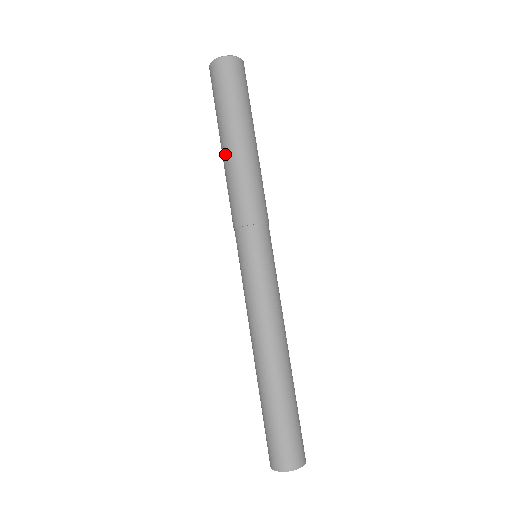
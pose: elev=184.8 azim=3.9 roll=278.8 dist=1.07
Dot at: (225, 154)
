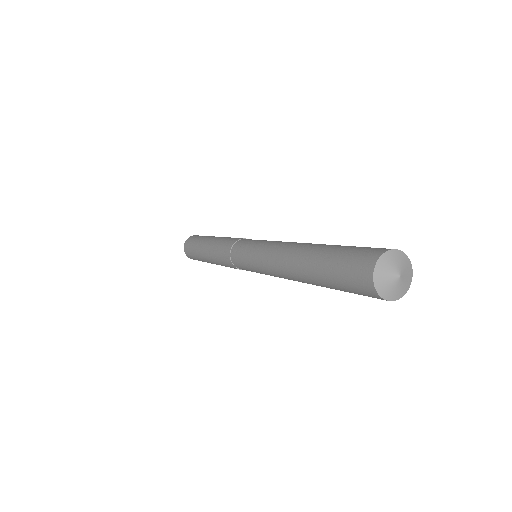
Dot at: (208, 259)
